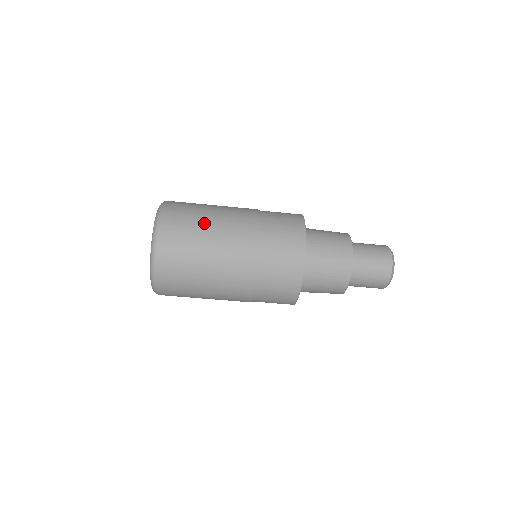
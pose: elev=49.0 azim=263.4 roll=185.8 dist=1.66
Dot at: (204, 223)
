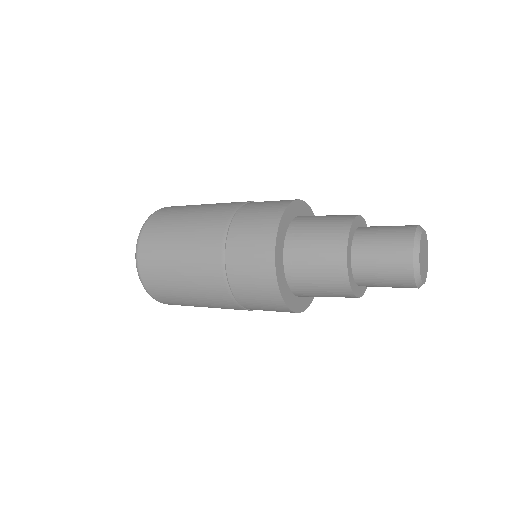
Dot at: (197, 306)
